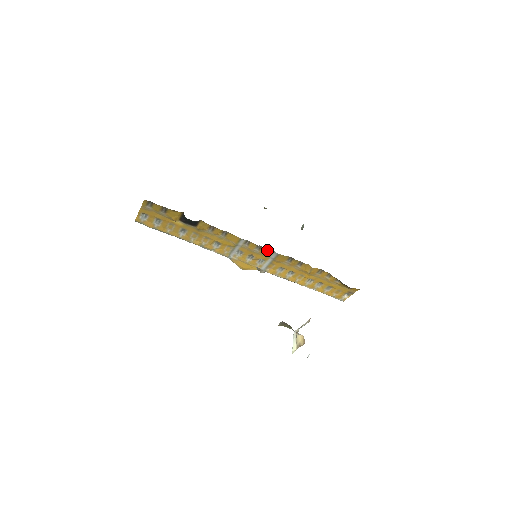
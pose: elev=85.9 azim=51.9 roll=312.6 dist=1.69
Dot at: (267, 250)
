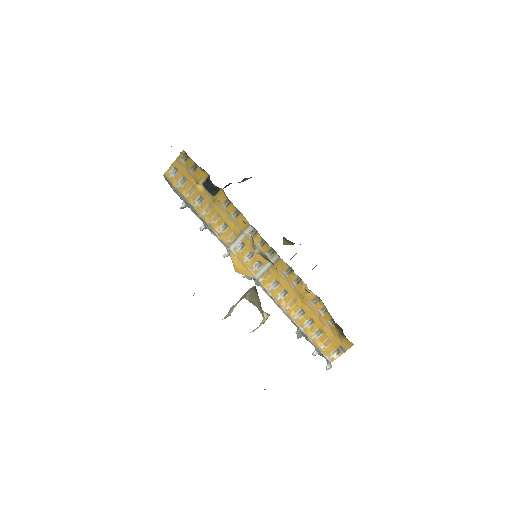
Dot at: (270, 250)
